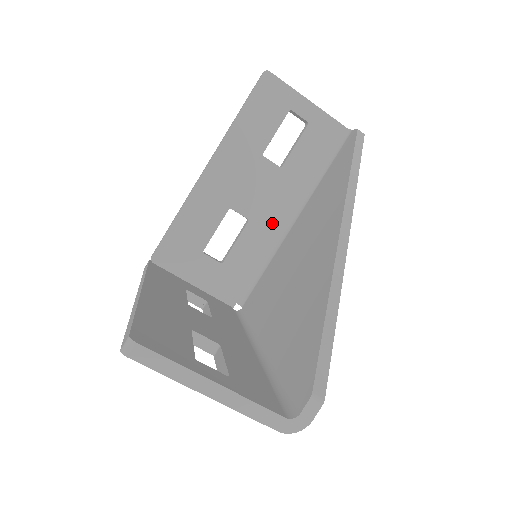
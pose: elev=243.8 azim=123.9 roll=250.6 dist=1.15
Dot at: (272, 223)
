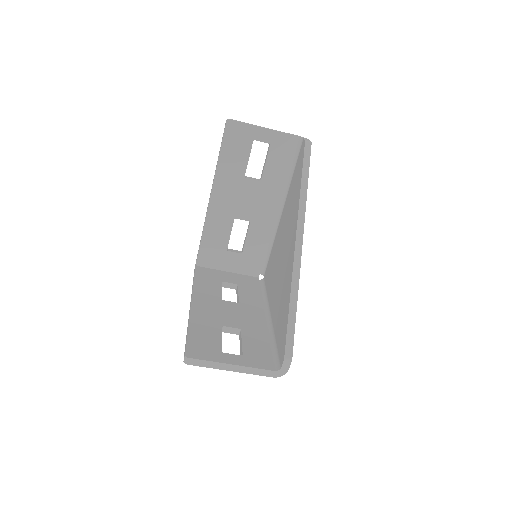
Dot at: (267, 218)
